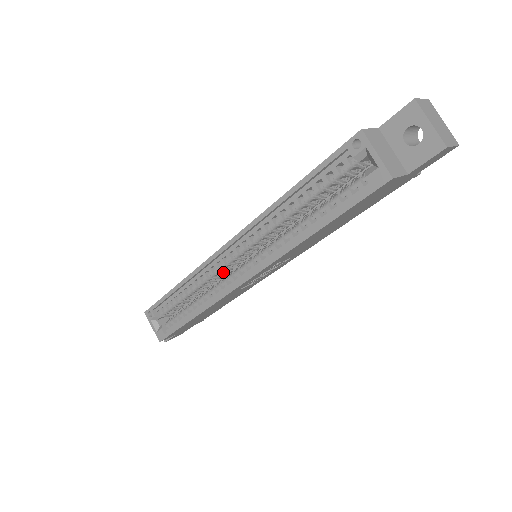
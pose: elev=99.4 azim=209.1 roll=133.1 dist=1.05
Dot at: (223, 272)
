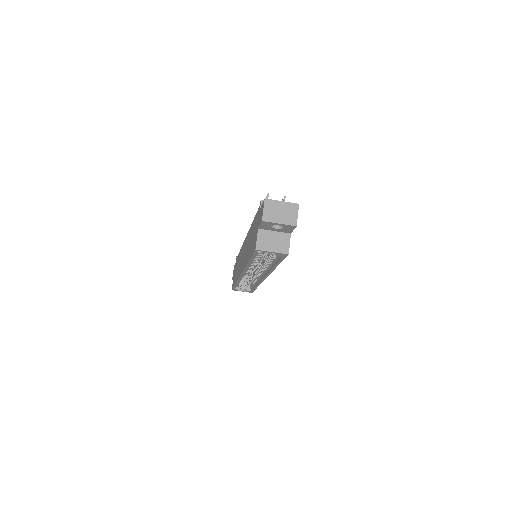
Dot at: occluded
